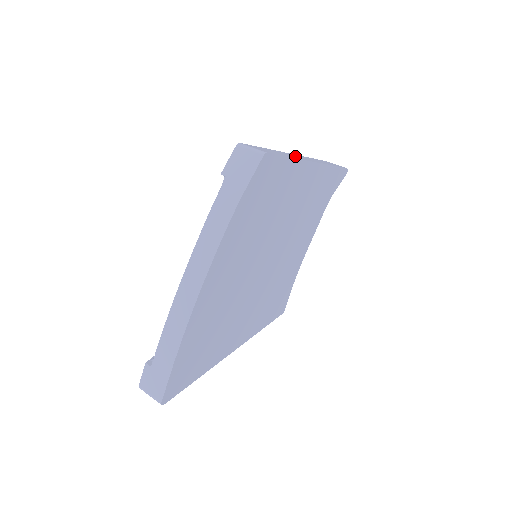
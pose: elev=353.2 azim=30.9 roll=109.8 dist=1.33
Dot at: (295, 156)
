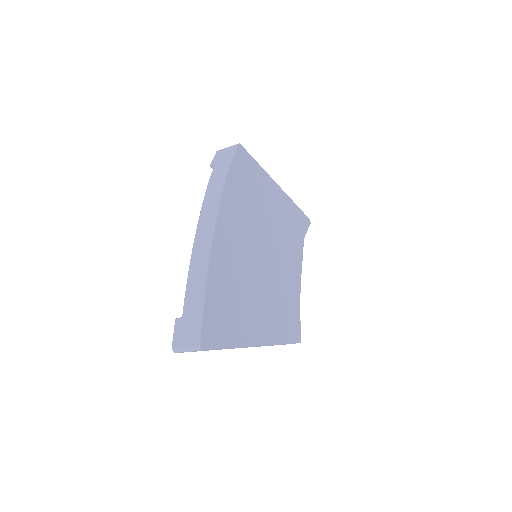
Dot at: occluded
